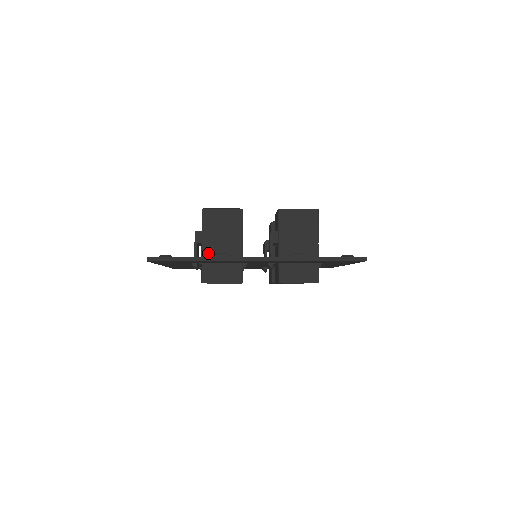
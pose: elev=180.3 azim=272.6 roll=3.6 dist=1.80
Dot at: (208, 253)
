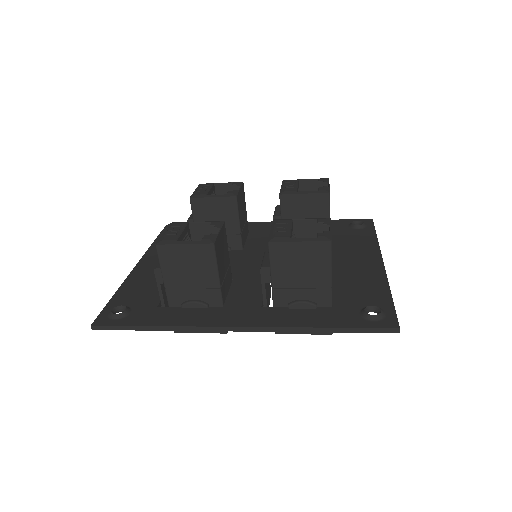
Dot at: (175, 300)
